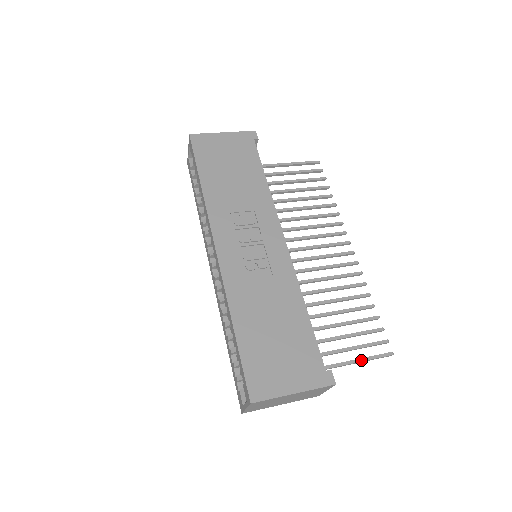
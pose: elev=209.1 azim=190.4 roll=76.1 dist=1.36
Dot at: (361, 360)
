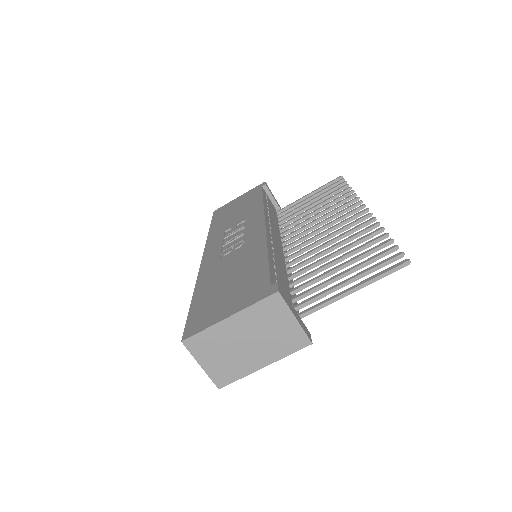
Dot at: (360, 283)
